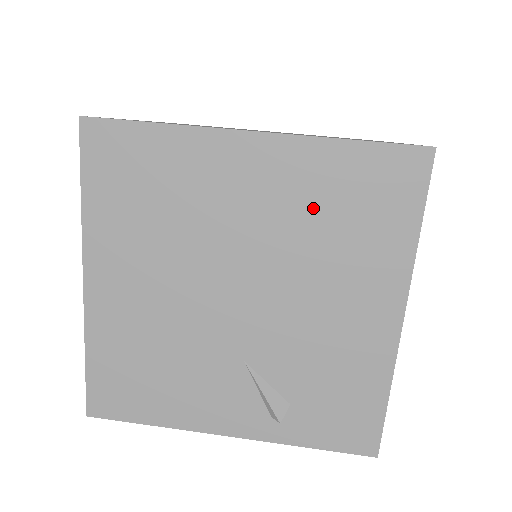
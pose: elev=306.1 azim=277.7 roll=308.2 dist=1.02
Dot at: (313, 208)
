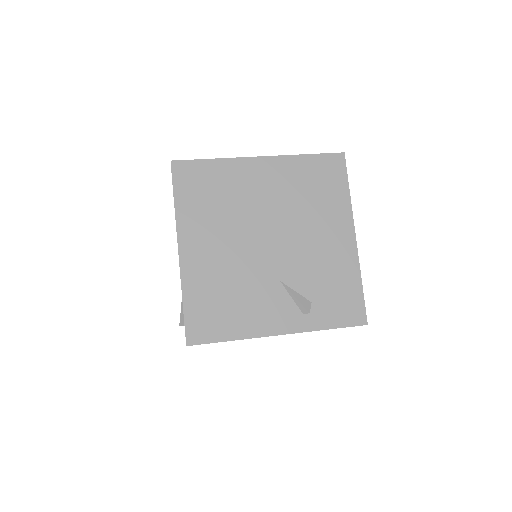
Dot at: (297, 188)
